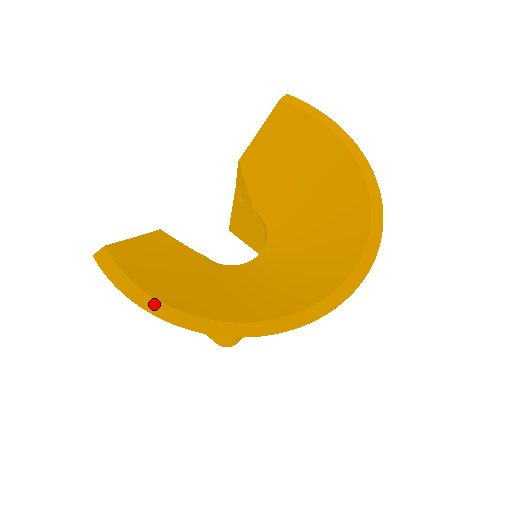
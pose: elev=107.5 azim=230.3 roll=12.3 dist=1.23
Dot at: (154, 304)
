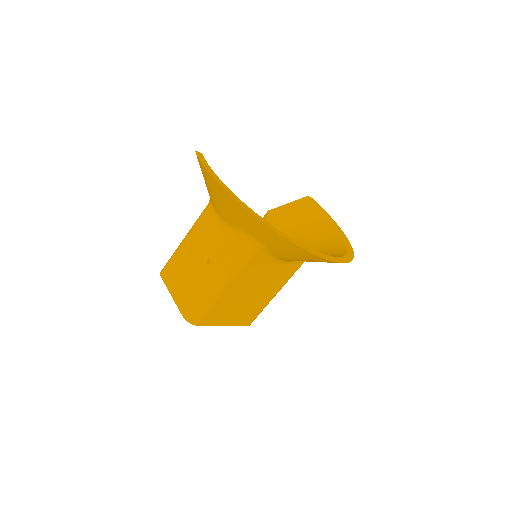
Dot at: (221, 182)
